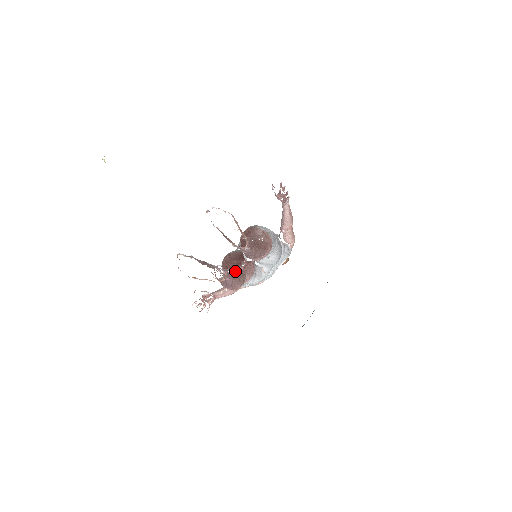
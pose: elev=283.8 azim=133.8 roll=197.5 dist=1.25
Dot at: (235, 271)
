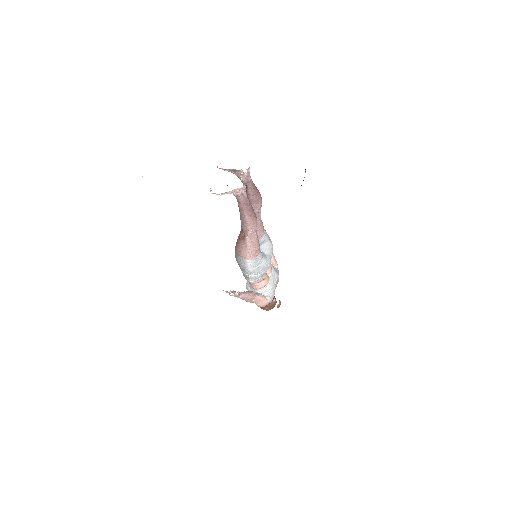
Dot at: occluded
